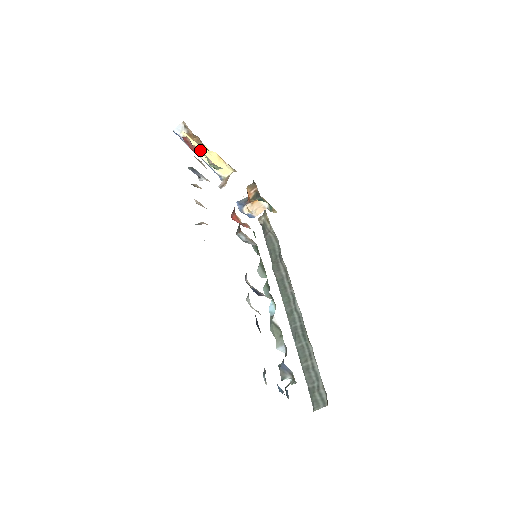
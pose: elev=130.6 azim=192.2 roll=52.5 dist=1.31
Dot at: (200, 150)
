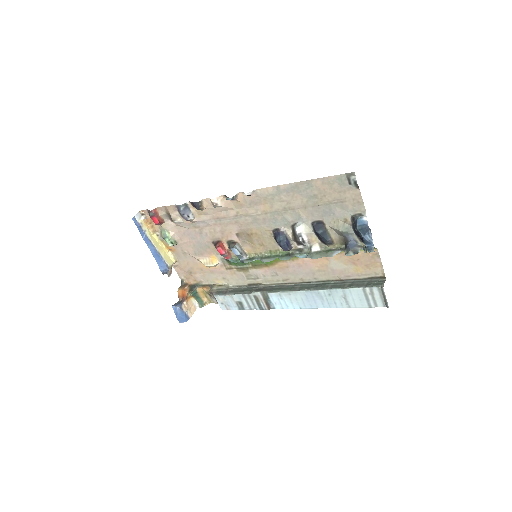
Dot at: (163, 224)
